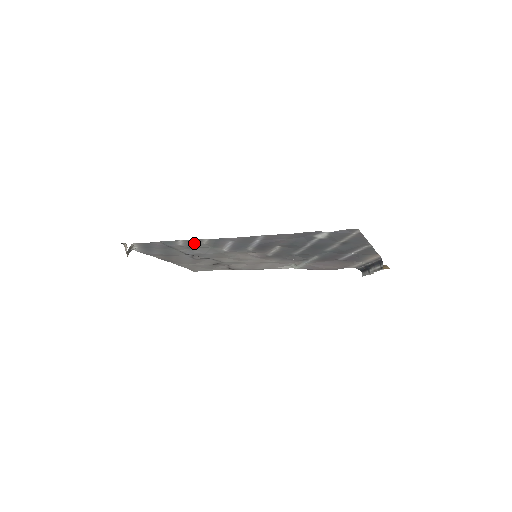
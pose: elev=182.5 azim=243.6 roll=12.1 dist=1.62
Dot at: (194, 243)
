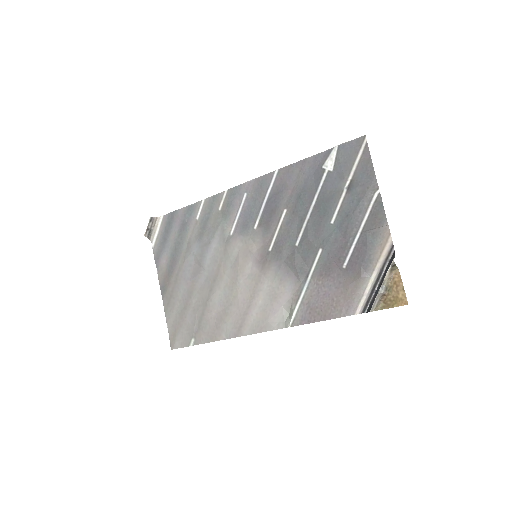
Dot at: (211, 210)
